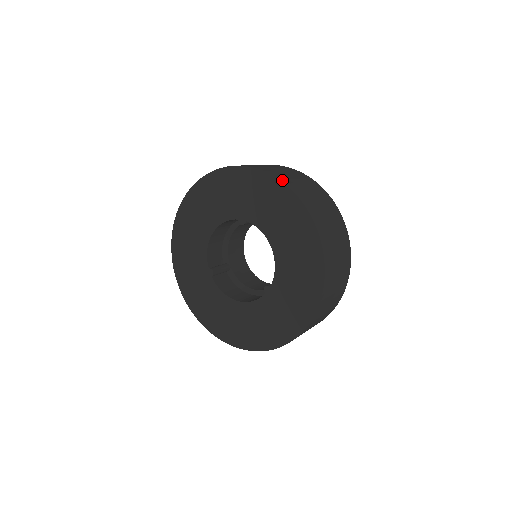
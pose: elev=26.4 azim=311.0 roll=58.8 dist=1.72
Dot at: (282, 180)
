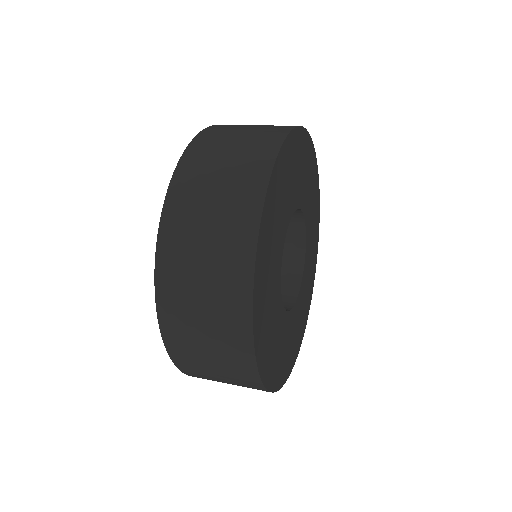
Dot at: occluded
